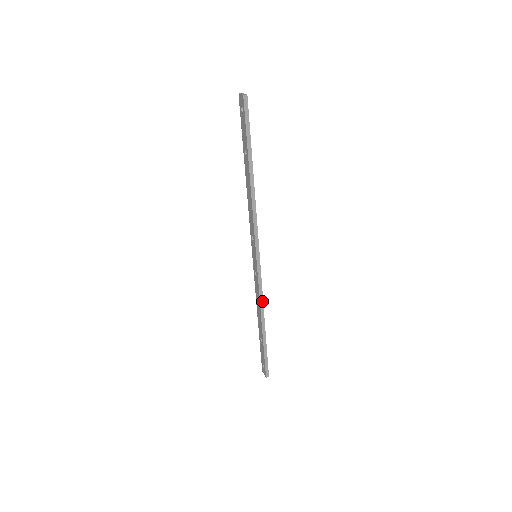
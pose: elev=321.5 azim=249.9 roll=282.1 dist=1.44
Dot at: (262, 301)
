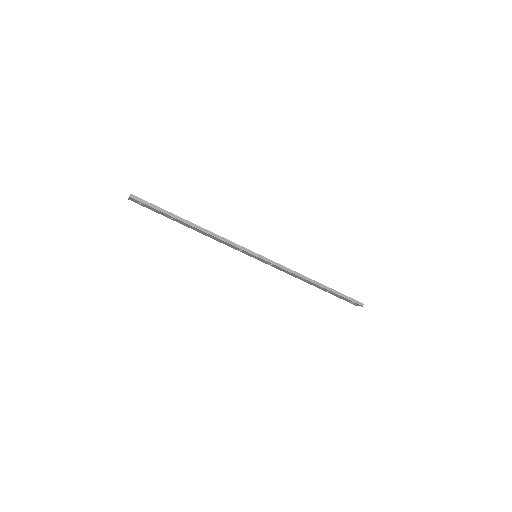
Dot at: (295, 272)
